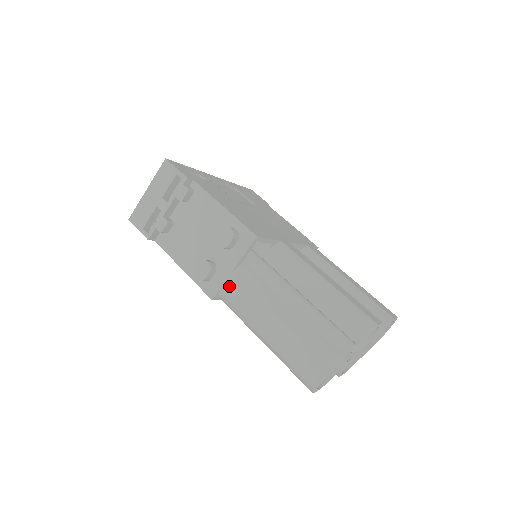
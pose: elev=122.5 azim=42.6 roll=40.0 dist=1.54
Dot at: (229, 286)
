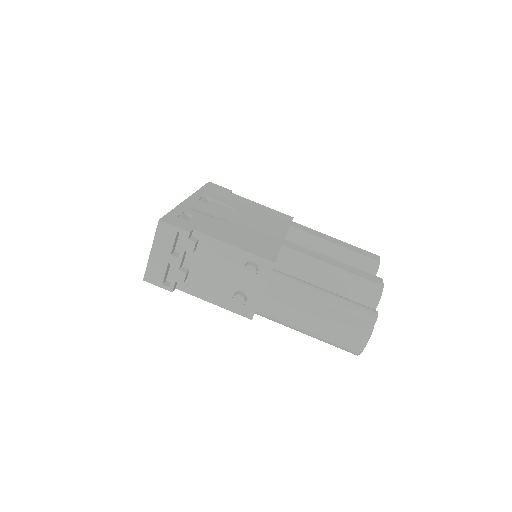
Dot at: (264, 306)
